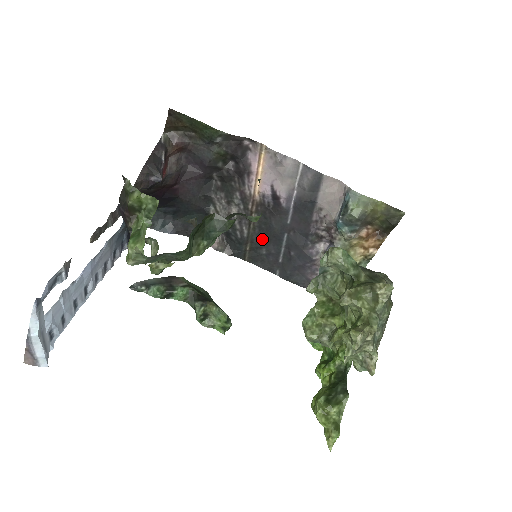
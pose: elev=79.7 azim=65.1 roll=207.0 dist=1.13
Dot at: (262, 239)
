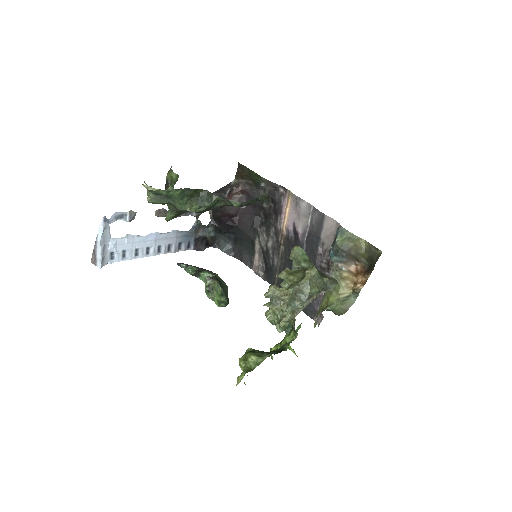
Dot at: occluded
